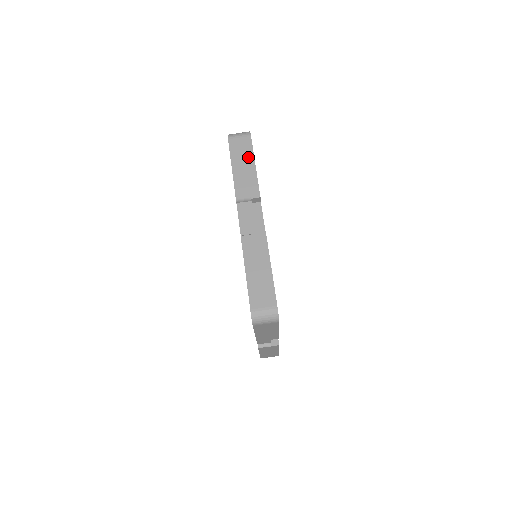
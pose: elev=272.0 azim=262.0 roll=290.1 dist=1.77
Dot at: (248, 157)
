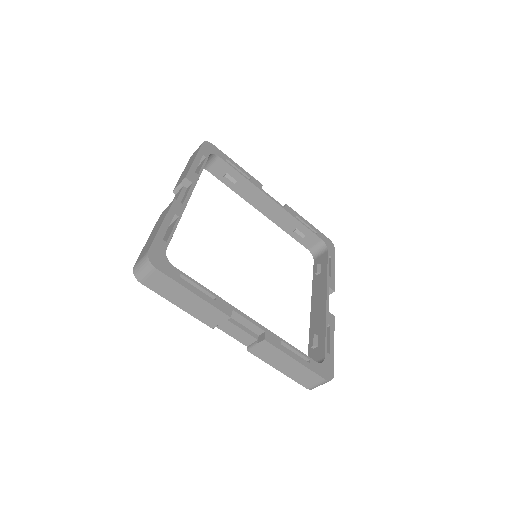
Dot at: (179, 290)
